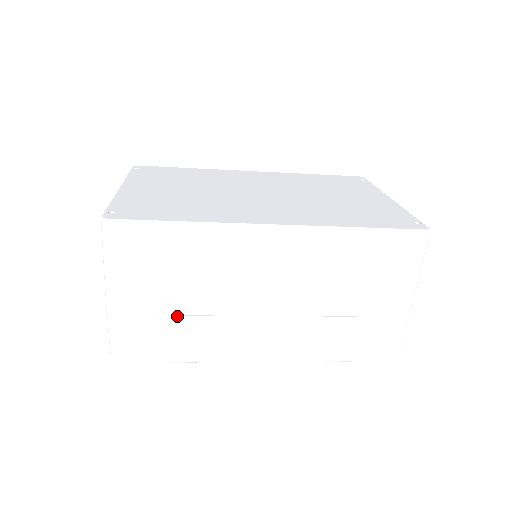
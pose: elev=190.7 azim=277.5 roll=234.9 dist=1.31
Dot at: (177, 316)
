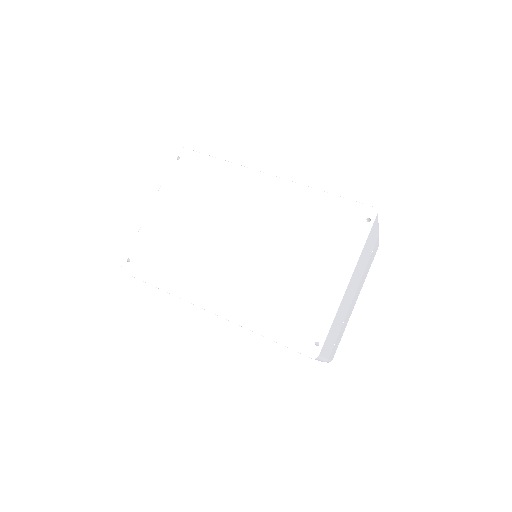
Dot at: occluded
